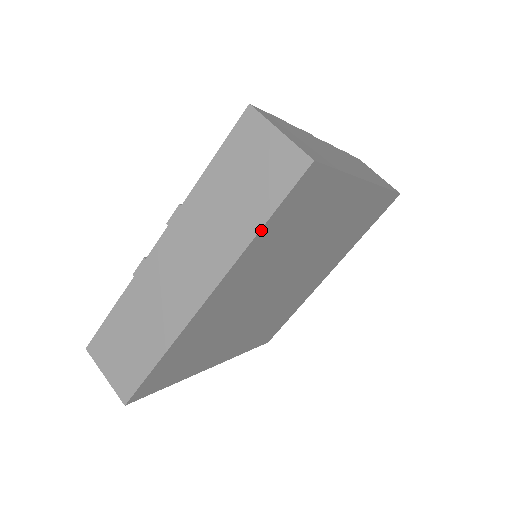
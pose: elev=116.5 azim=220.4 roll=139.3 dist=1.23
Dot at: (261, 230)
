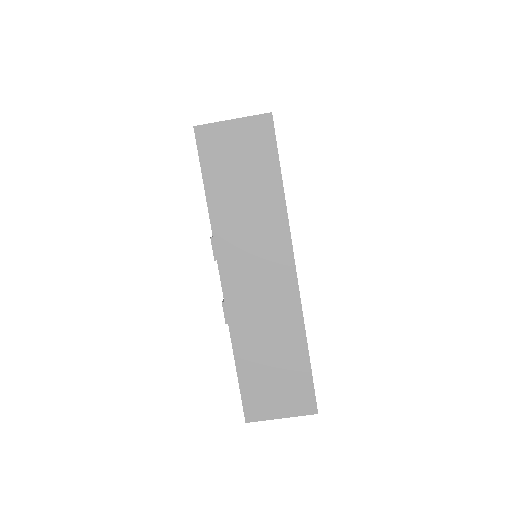
Dot at: (283, 187)
